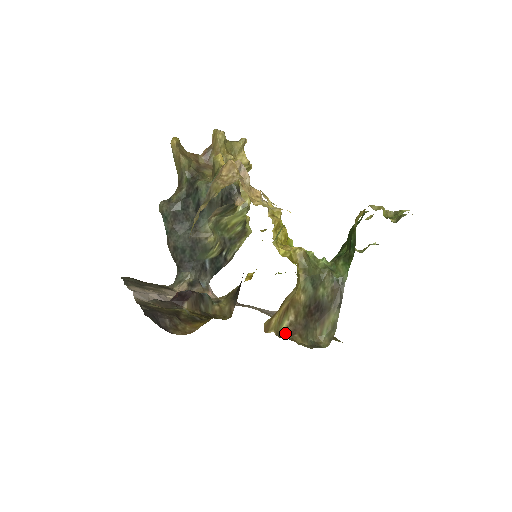
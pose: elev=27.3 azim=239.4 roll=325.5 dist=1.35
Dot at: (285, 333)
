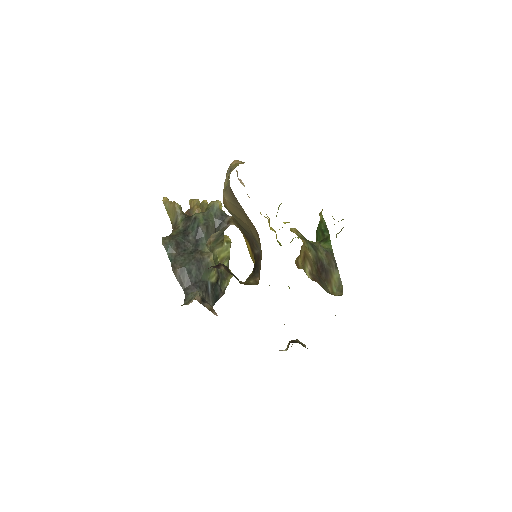
Dot at: occluded
